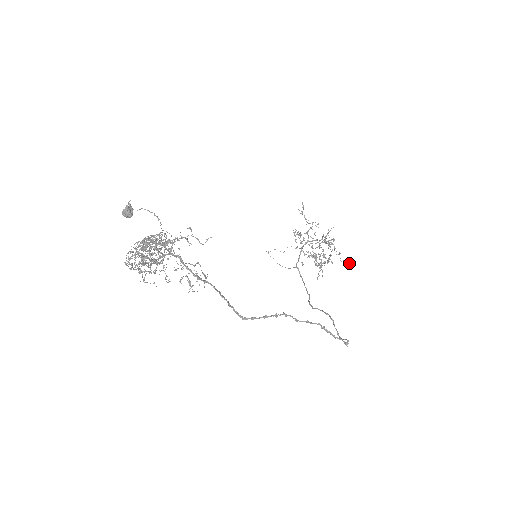
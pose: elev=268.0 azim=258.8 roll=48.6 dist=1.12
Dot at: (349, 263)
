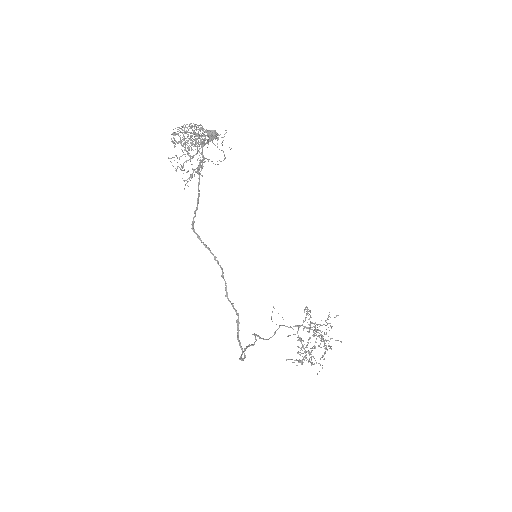
Dot at: (322, 368)
